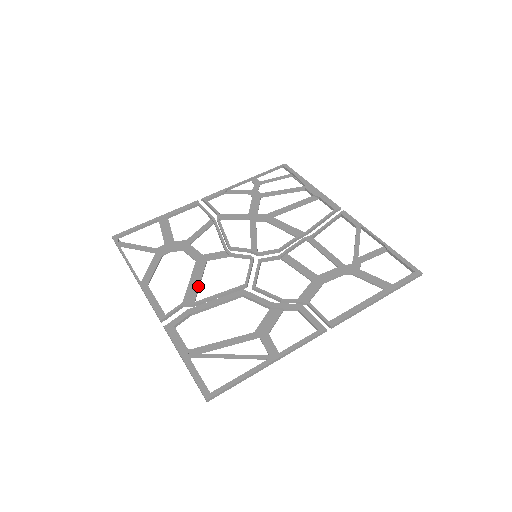
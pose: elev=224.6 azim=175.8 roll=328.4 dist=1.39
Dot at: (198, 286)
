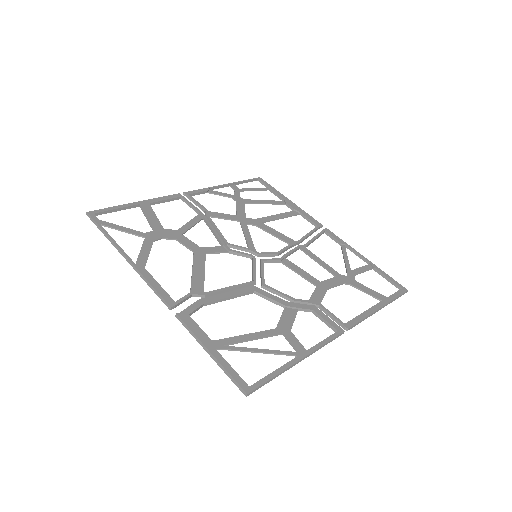
Dot at: (203, 277)
